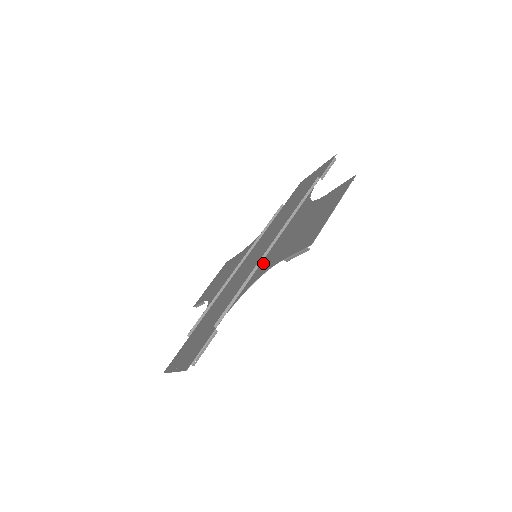
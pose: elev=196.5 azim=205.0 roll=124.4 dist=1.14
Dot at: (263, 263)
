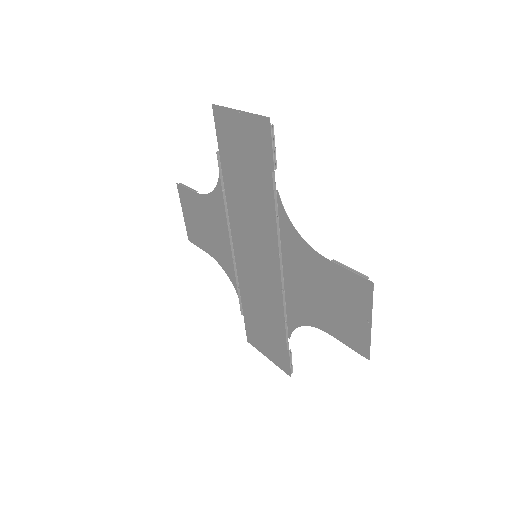
Dot at: (290, 299)
